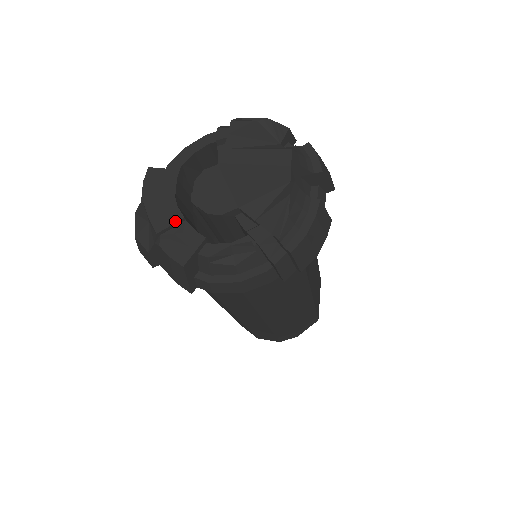
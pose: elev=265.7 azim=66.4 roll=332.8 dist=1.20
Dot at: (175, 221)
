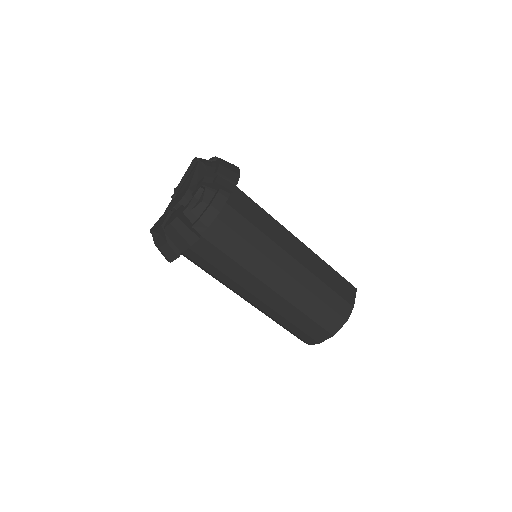
Dot at: (166, 216)
